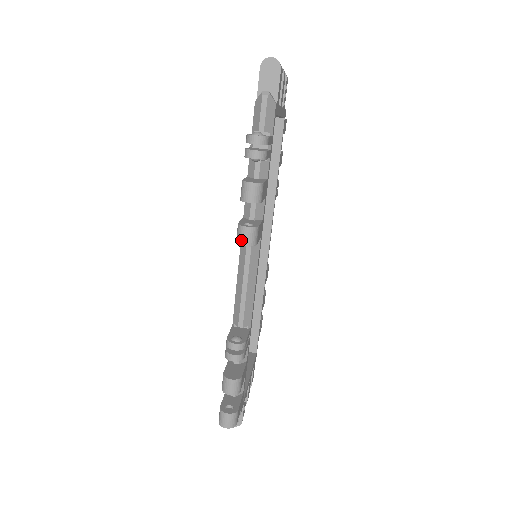
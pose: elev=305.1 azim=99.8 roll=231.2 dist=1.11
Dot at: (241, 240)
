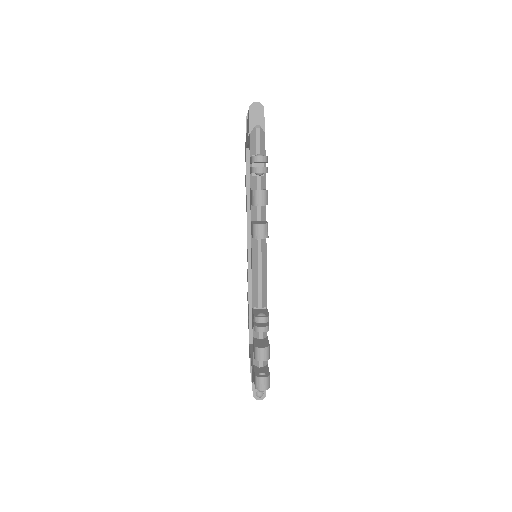
Dot at: (258, 235)
